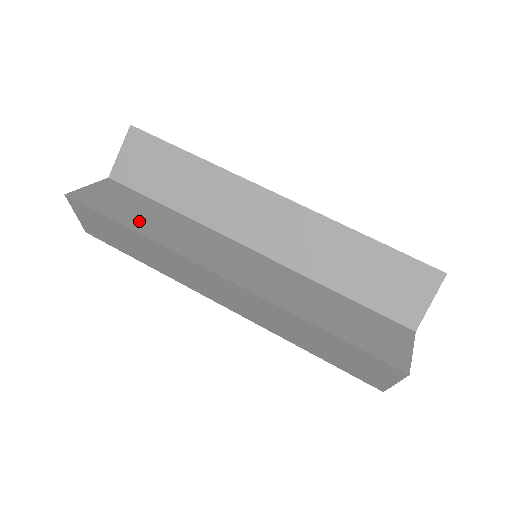
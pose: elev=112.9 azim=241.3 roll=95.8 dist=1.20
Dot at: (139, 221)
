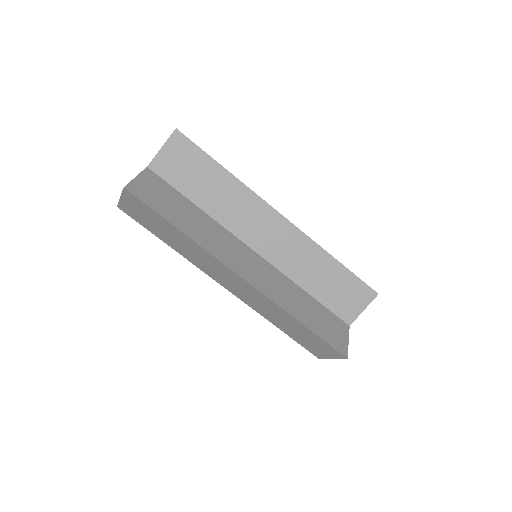
Dot at: (181, 220)
